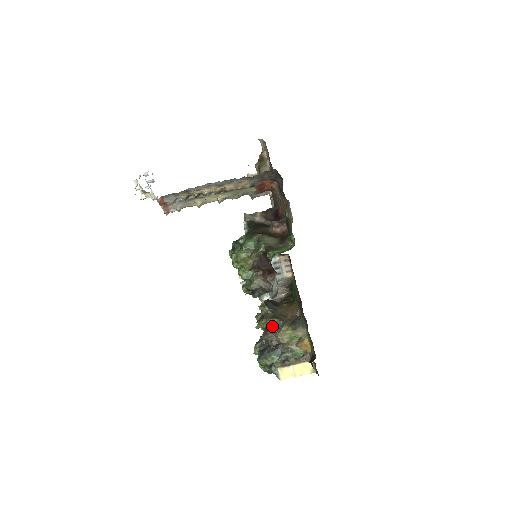
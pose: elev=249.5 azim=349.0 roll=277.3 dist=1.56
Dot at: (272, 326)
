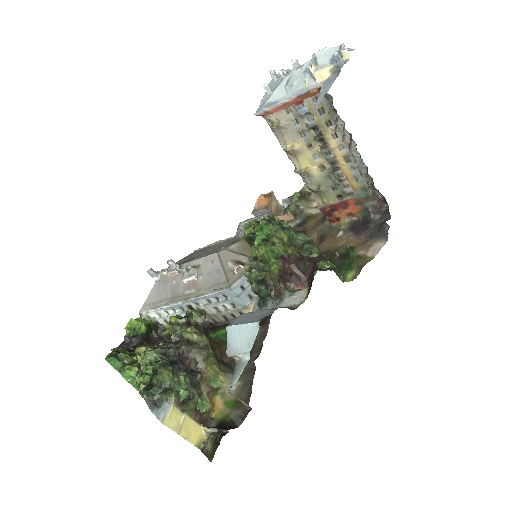
Dot at: (249, 338)
